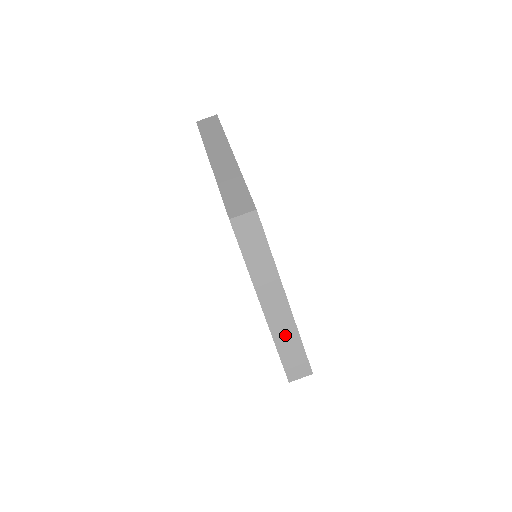
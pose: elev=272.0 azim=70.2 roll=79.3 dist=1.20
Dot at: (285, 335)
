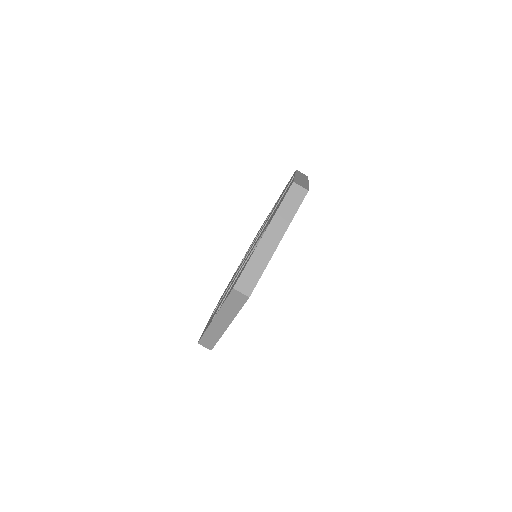
Dot at: (213, 333)
